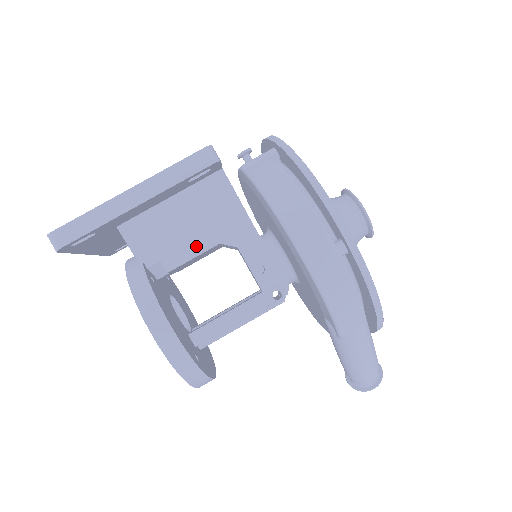
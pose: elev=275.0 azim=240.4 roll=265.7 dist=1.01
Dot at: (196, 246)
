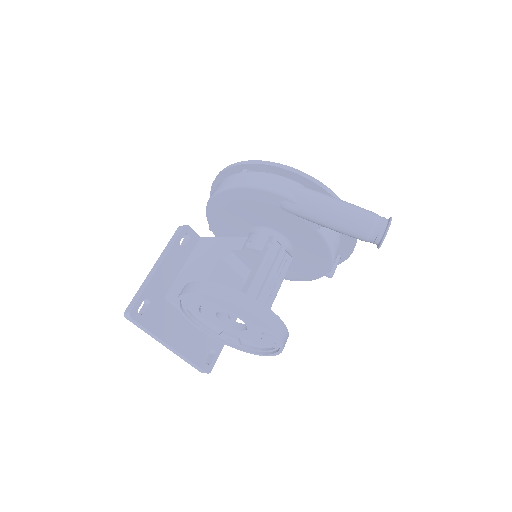
Dot at: (209, 269)
